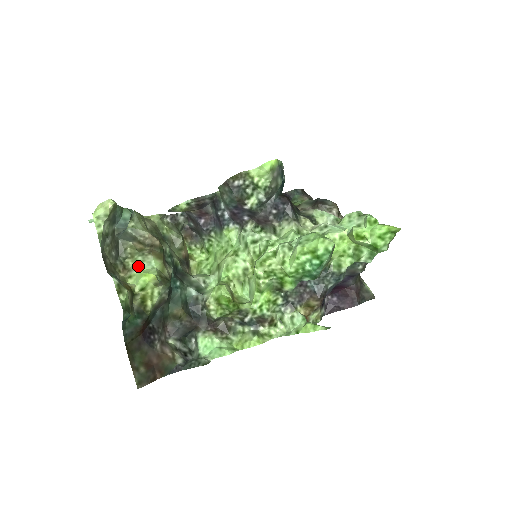
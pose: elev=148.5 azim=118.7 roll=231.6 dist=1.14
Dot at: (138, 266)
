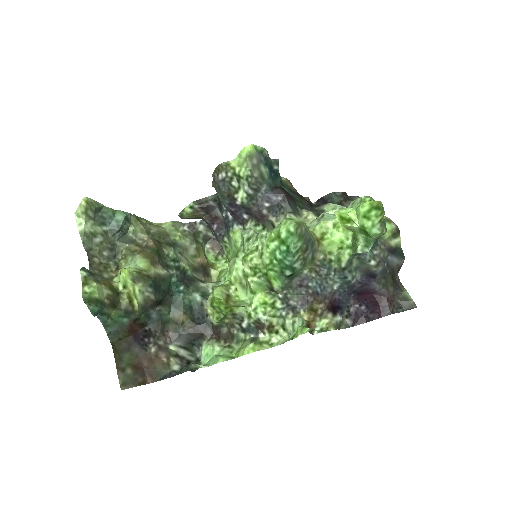
Dot at: occluded
